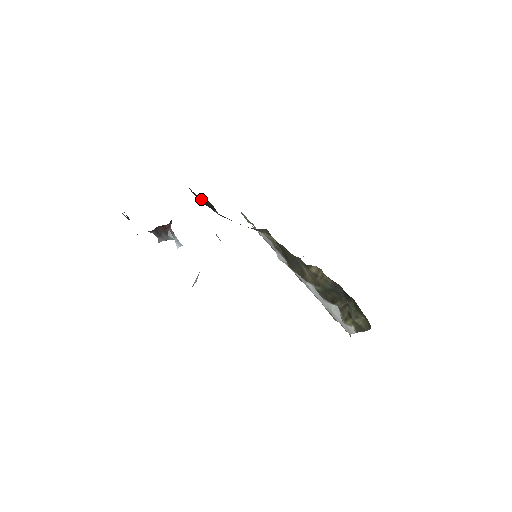
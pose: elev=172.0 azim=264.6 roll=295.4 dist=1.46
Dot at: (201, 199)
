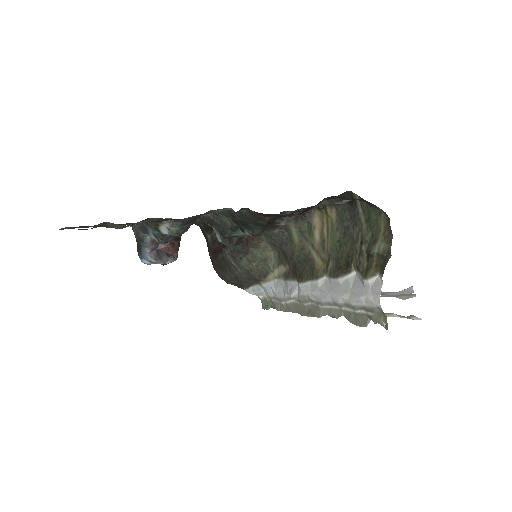
Dot at: (215, 248)
